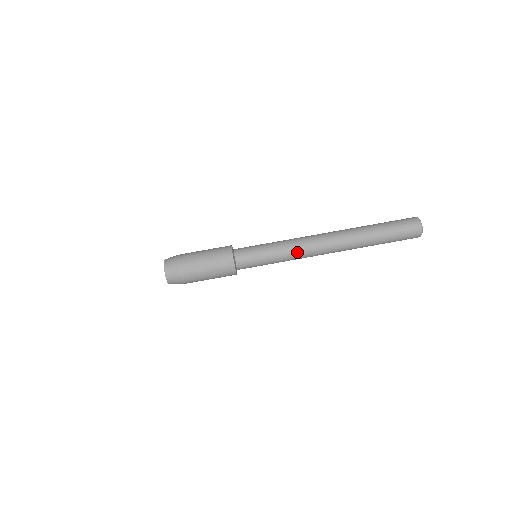
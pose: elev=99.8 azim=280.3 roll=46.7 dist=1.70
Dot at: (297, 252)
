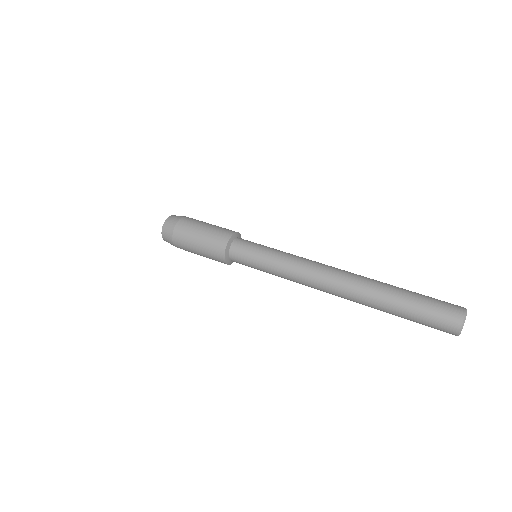
Dot at: (294, 276)
